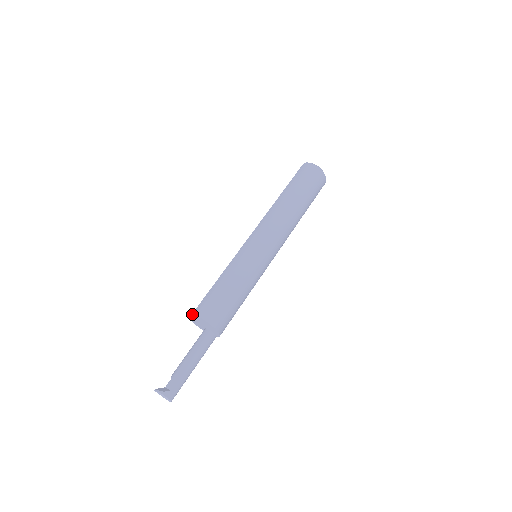
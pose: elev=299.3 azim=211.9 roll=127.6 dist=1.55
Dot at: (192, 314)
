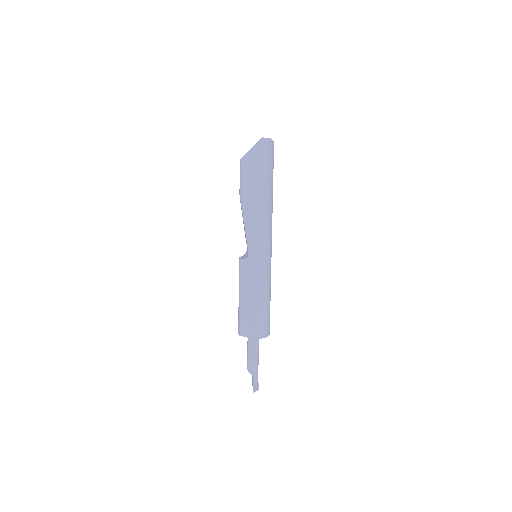
Dot at: occluded
